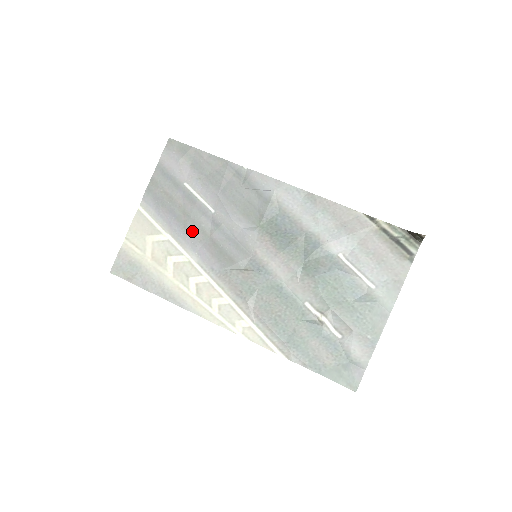
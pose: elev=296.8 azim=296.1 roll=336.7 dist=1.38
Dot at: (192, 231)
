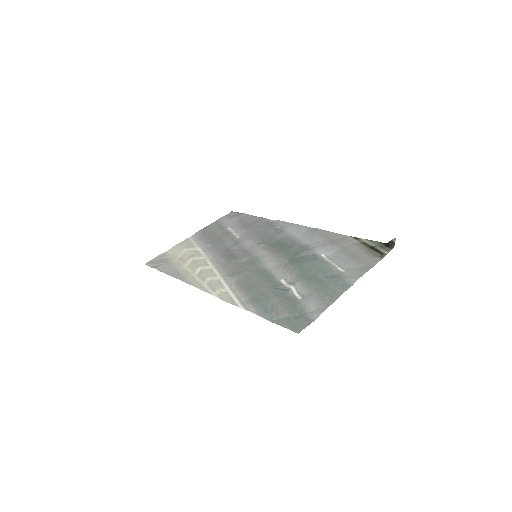
Dot at: (217, 246)
